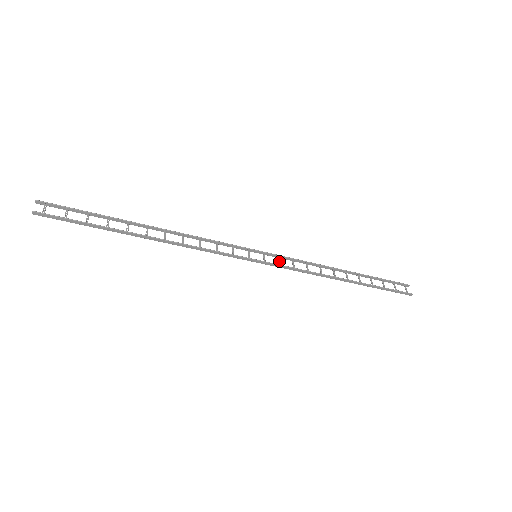
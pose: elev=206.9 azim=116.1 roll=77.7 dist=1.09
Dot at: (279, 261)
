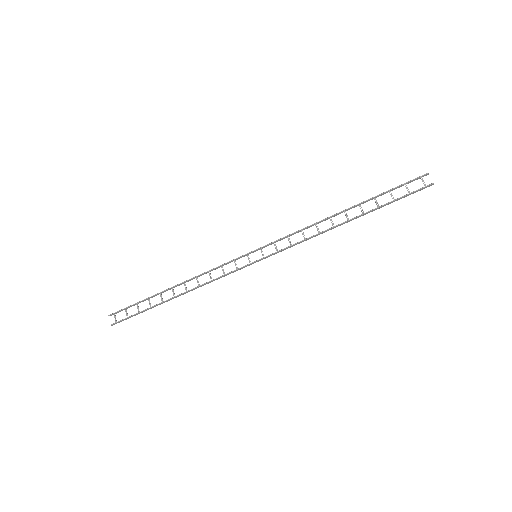
Dot at: (276, 248)
